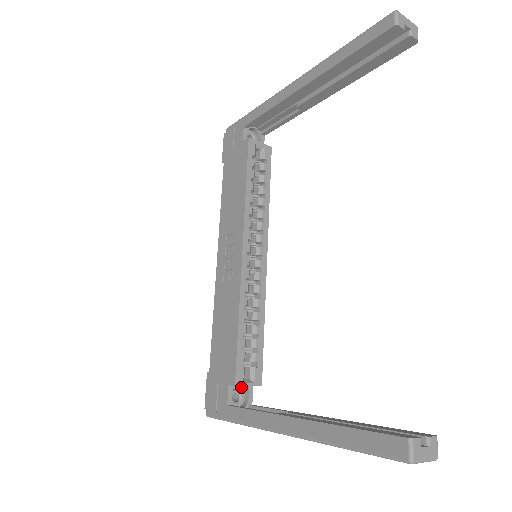
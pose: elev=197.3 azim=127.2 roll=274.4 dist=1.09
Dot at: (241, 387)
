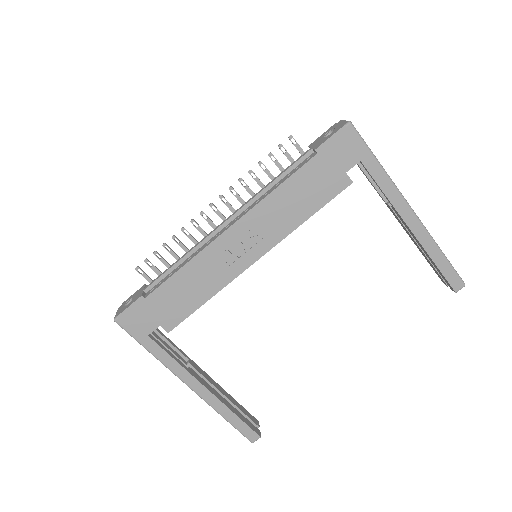
Dot at: occluded
